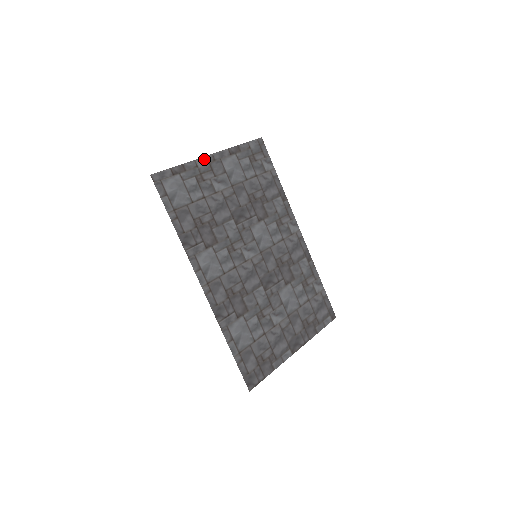
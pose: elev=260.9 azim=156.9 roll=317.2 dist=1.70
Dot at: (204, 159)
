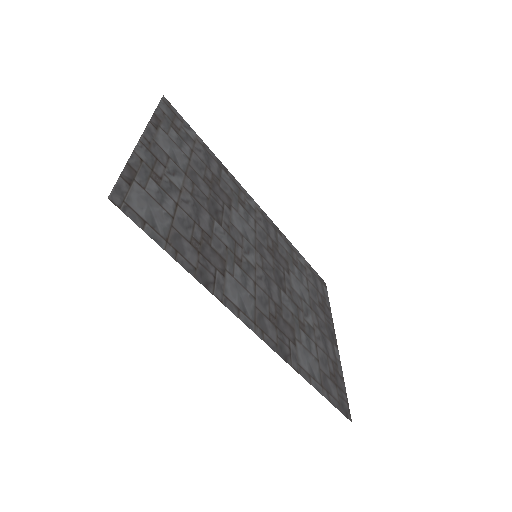
Dot at: (140, 146)
